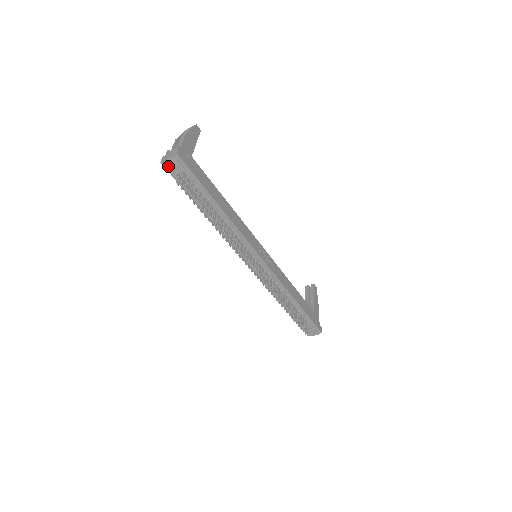
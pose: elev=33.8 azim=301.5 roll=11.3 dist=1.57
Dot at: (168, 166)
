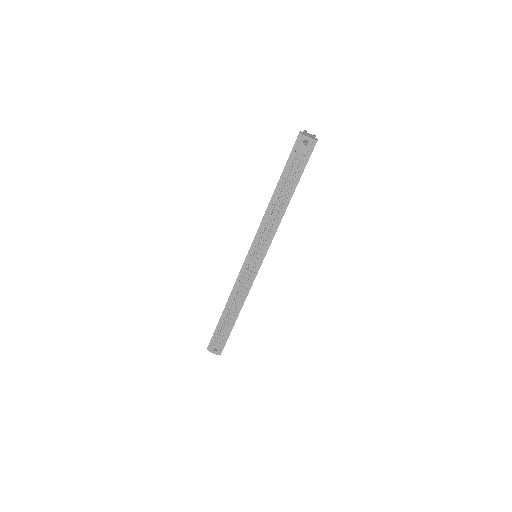
Dot at: (301, 140)
